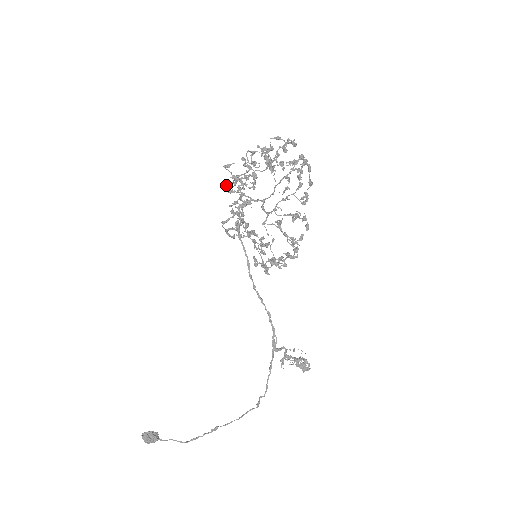
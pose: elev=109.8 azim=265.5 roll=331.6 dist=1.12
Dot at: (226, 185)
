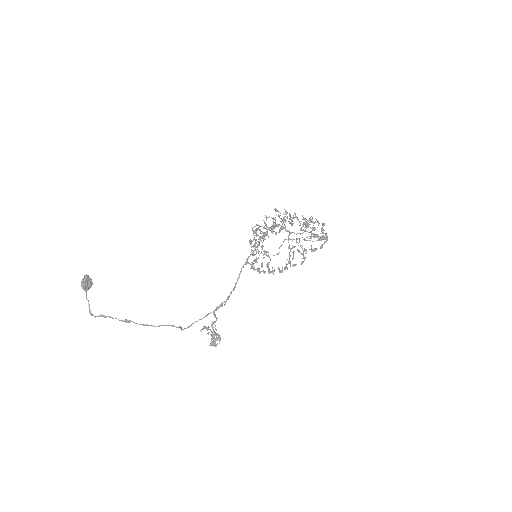
Dot at: (267, 217)
